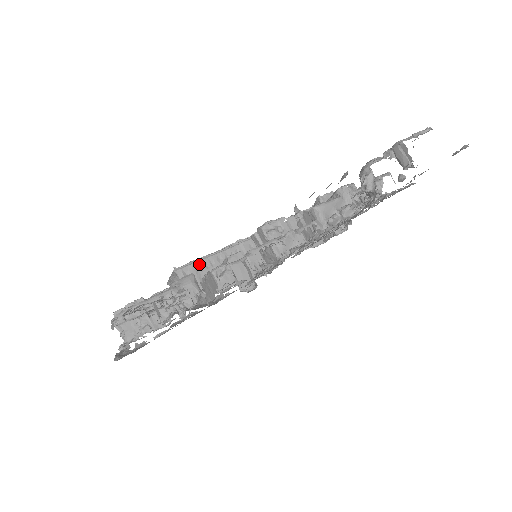
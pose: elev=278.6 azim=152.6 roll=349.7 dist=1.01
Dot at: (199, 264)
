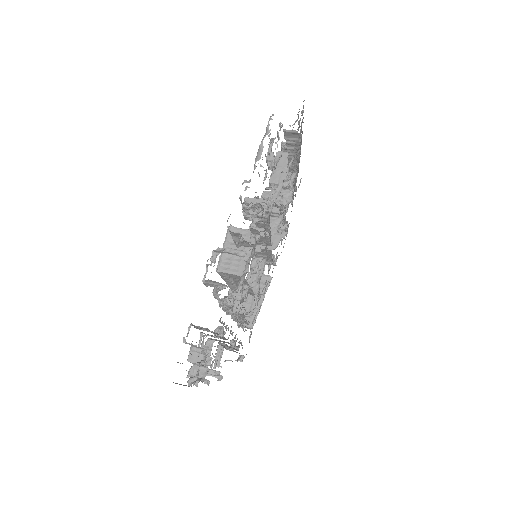
Dot at: occluded
